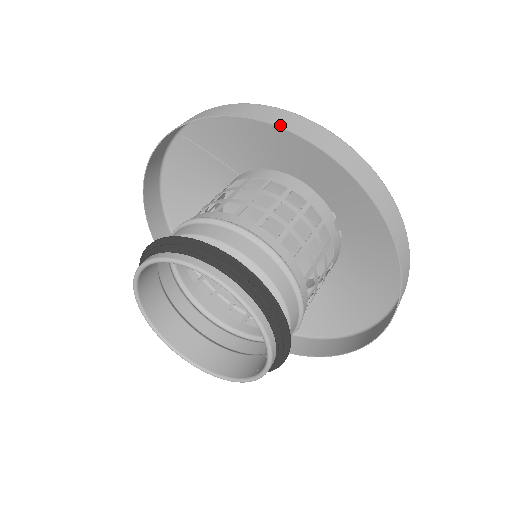
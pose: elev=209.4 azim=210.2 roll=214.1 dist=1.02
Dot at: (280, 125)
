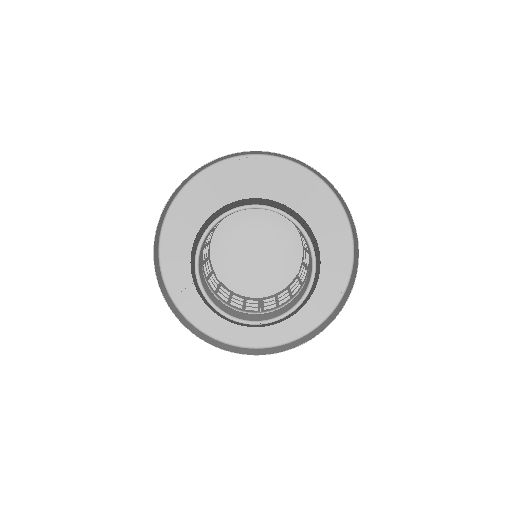
Dot at: (344, 200)
